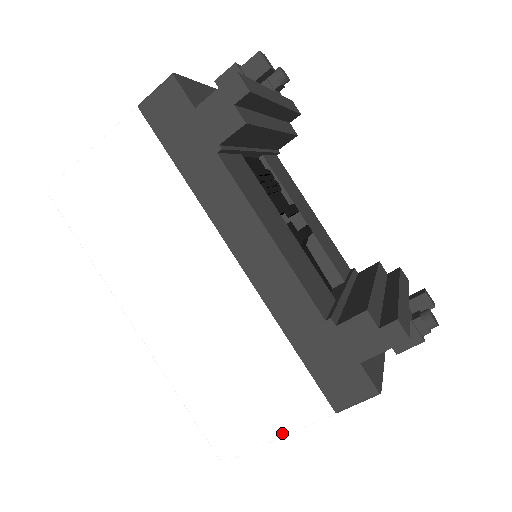
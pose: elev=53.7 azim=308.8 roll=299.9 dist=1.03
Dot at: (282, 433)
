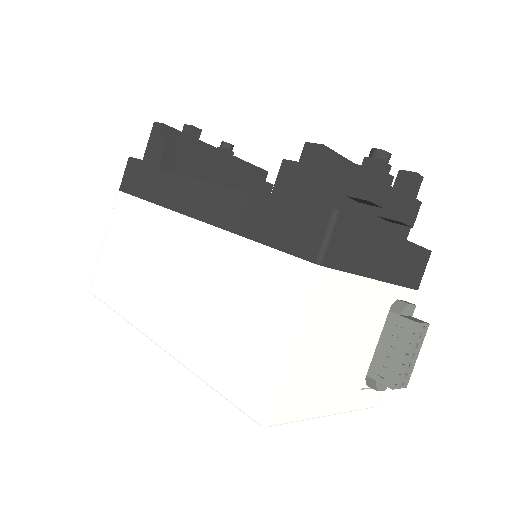
Dot at: (290, 333)
